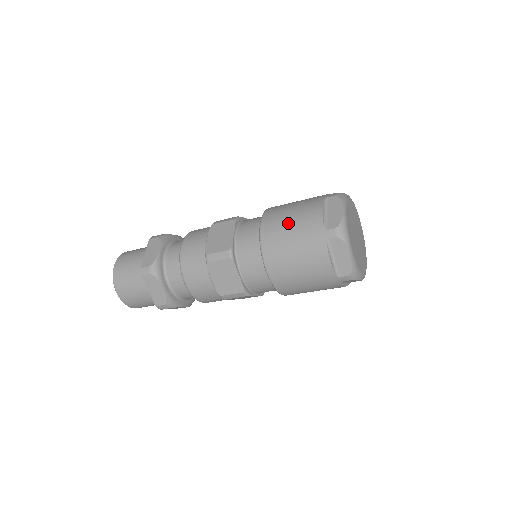
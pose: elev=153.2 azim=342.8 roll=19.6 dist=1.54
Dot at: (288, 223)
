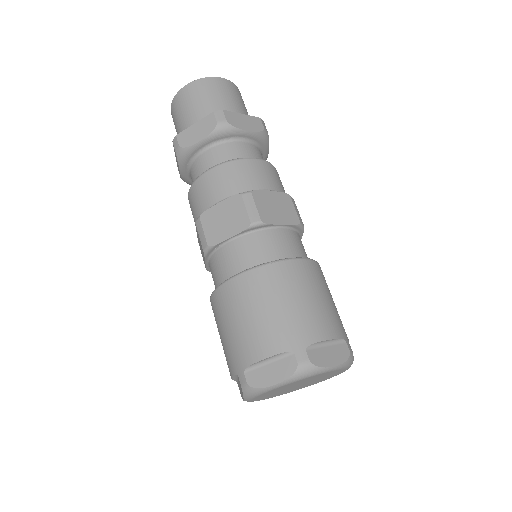
Dot at: (243, 315)
